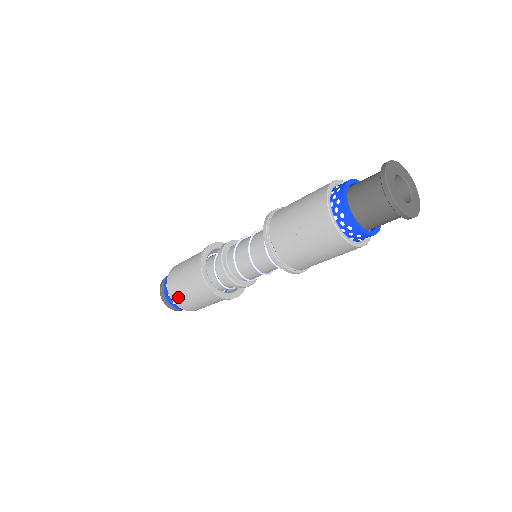
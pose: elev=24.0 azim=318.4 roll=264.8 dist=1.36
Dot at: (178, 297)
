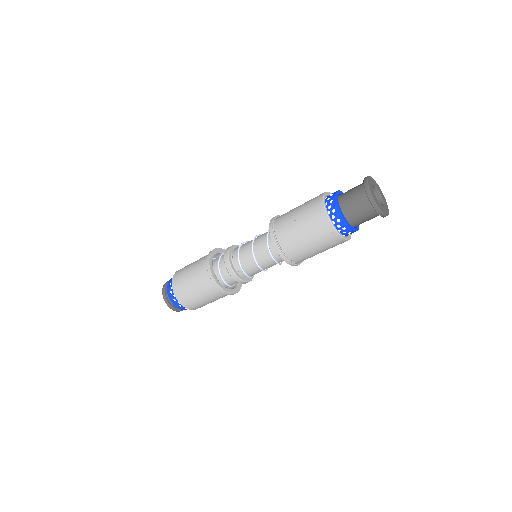
Dot at: (179, 281)
